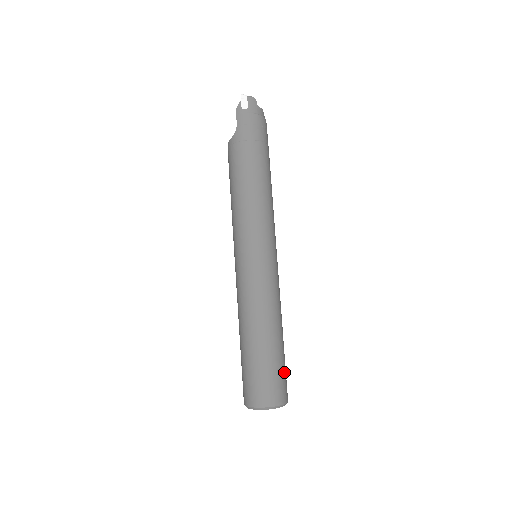
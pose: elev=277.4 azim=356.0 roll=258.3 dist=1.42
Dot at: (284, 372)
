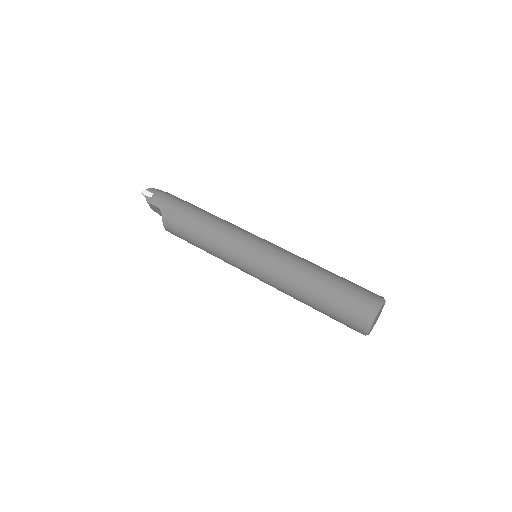
Dot at: (358, 285)
